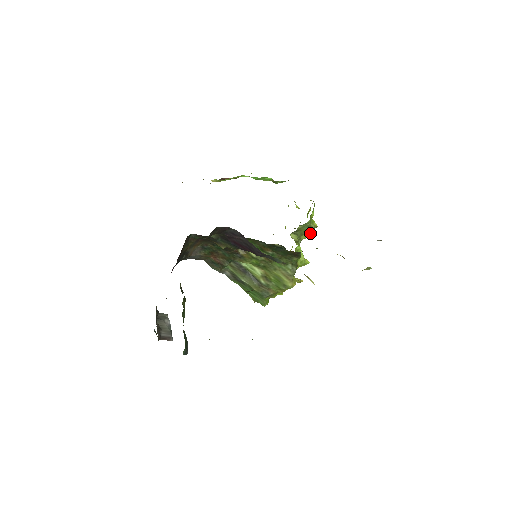
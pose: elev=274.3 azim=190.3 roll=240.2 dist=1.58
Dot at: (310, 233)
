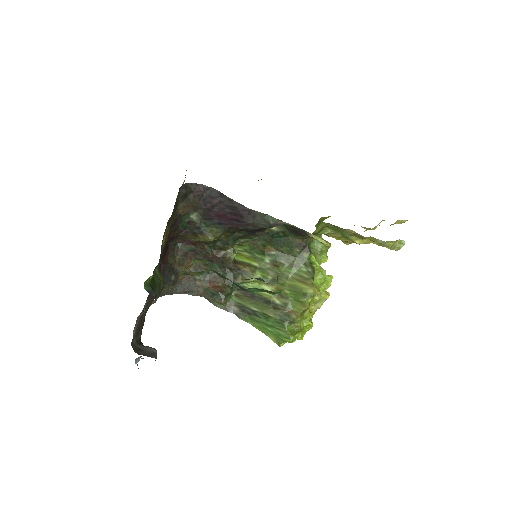
Dot at: (326, 255)
